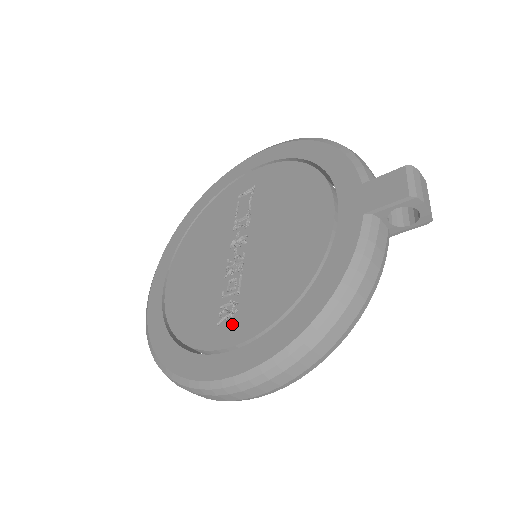
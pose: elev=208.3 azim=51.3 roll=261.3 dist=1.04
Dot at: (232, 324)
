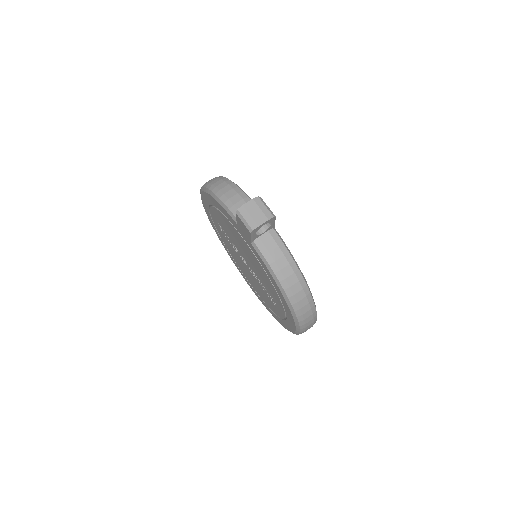
Dot at: (277, 305)
